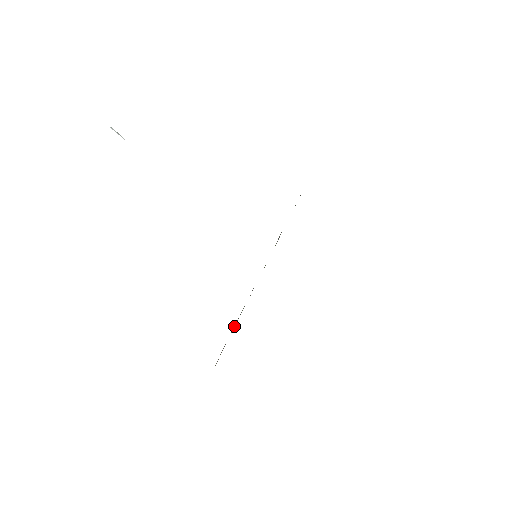
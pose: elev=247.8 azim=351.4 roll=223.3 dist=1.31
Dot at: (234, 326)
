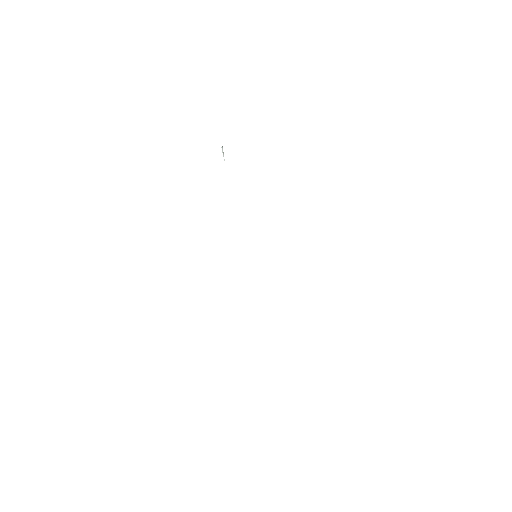
Dot at: occluded
